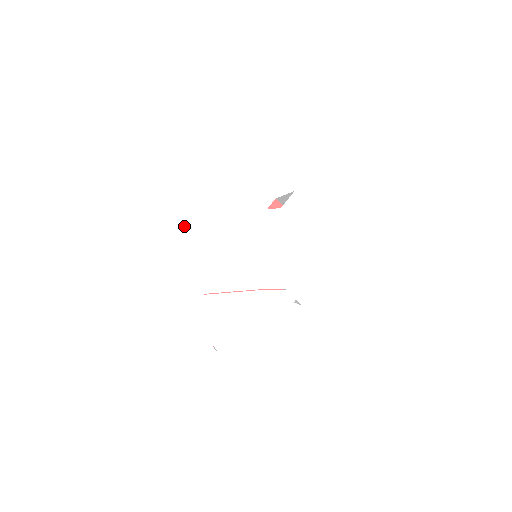
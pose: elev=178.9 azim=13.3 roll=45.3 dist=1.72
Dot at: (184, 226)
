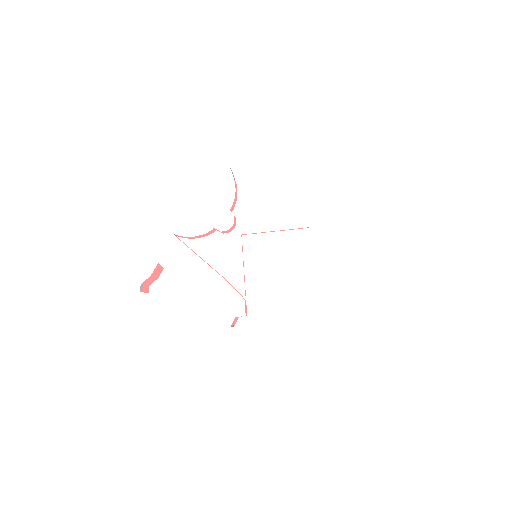
Dot at: (211, 166)
